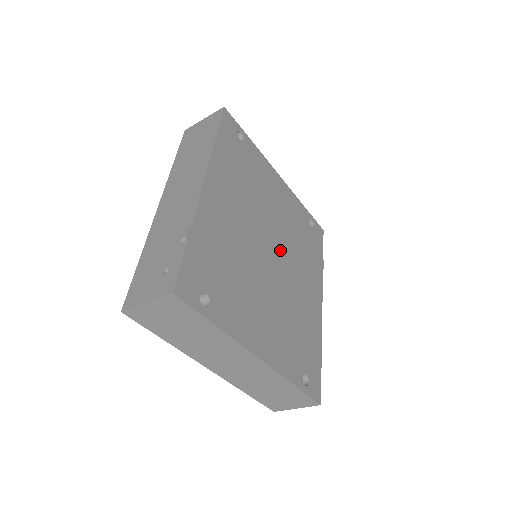
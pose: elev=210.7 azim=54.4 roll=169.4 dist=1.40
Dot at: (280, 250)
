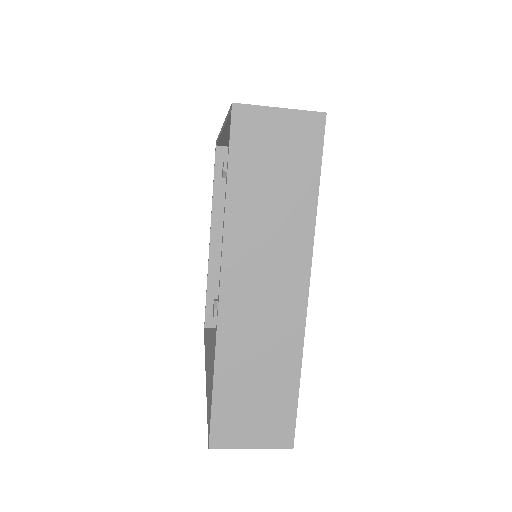
Dot at: occluded
